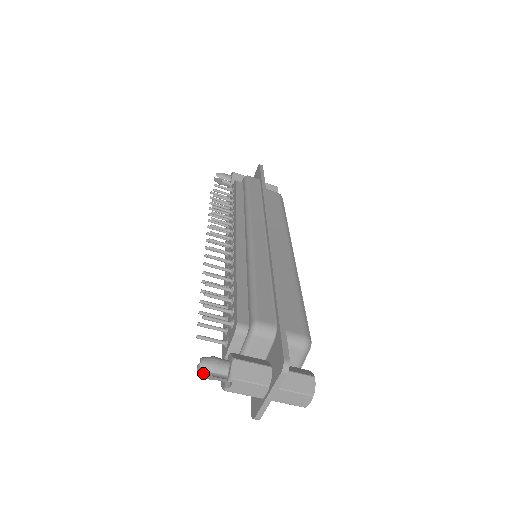
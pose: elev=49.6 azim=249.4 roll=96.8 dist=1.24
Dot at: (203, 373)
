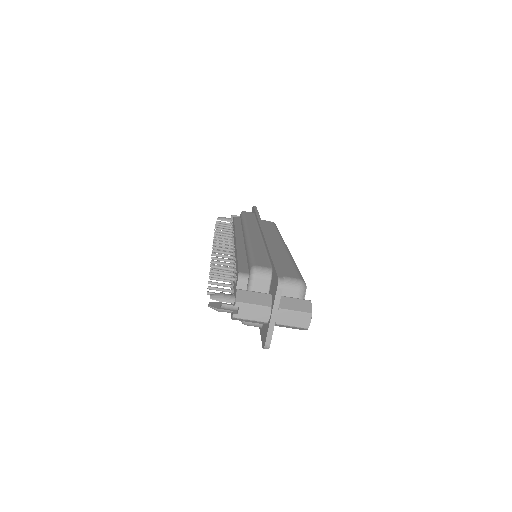
Dot at: (213, 306)
